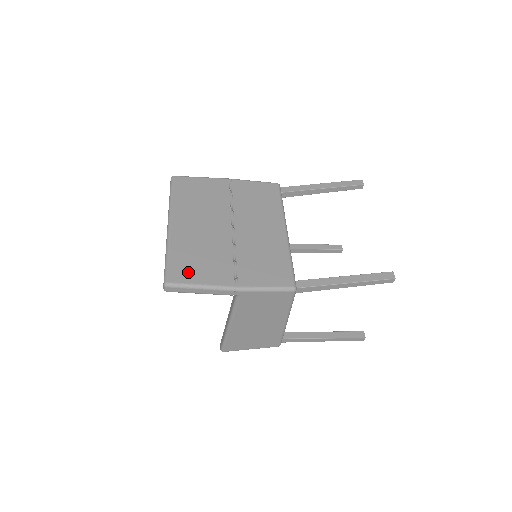
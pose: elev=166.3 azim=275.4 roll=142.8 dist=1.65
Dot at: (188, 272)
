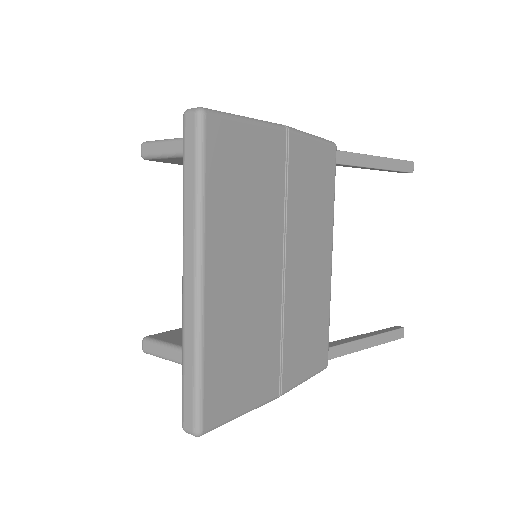
Dot at: (230, 395)
